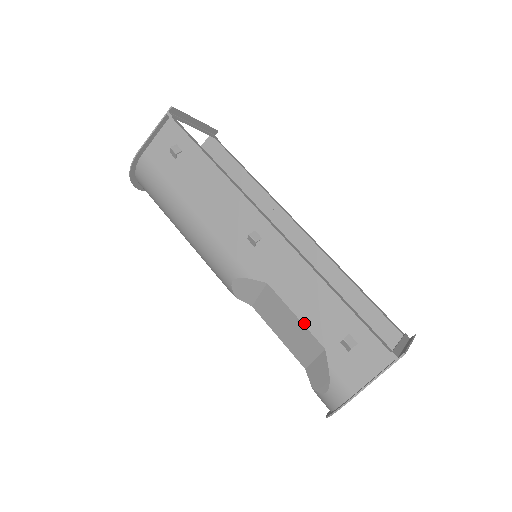
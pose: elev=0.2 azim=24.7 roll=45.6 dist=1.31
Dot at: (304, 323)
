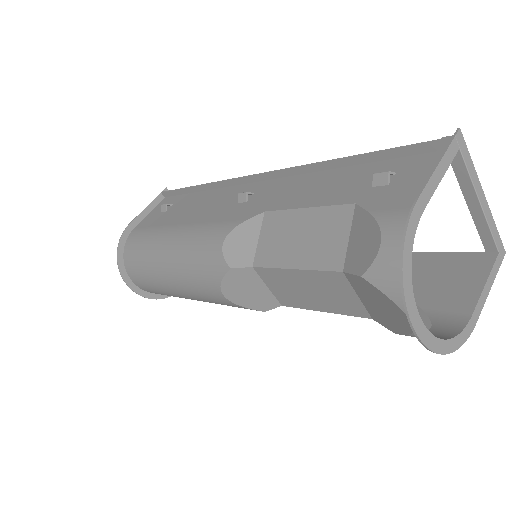
Dot at: (318, 205)
